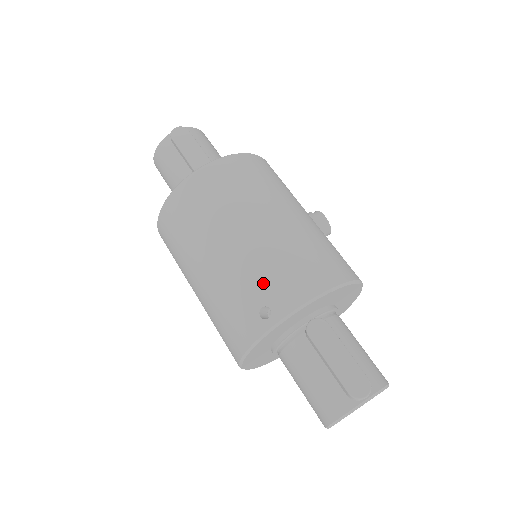
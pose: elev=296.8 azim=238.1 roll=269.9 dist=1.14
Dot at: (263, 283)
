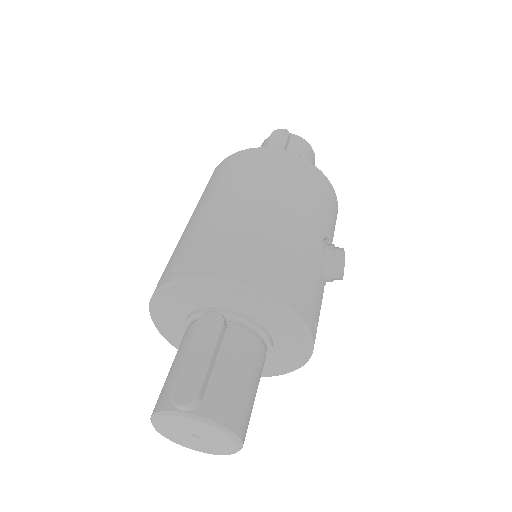
Dot at: (194, 246)
